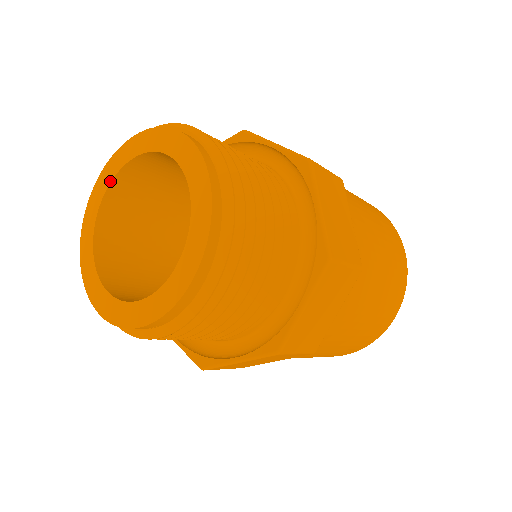
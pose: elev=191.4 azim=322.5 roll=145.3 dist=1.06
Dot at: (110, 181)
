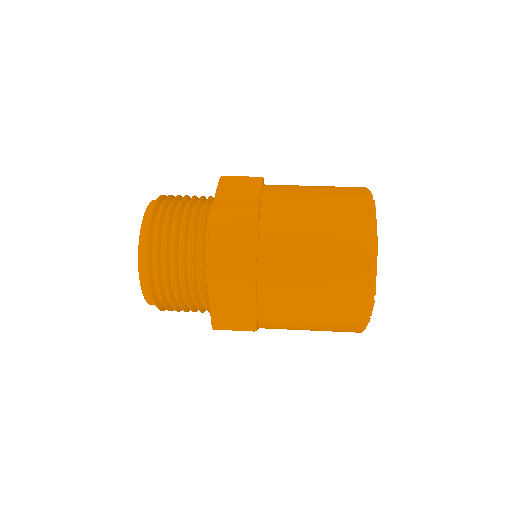
Dot at: occluded
